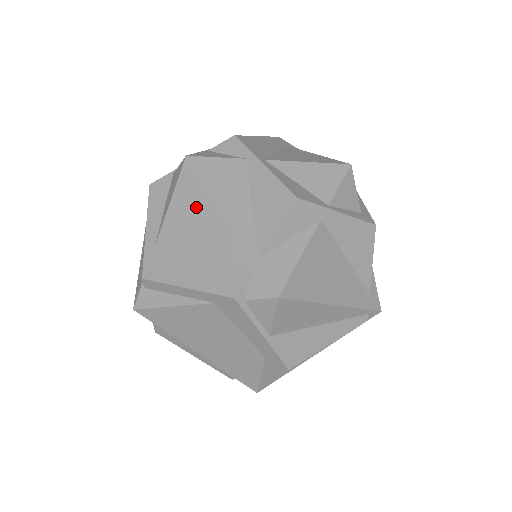
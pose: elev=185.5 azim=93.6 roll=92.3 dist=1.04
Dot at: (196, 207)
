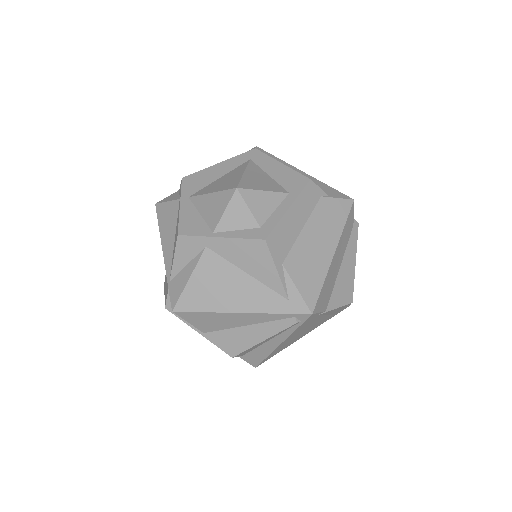
Dot at: occluded
